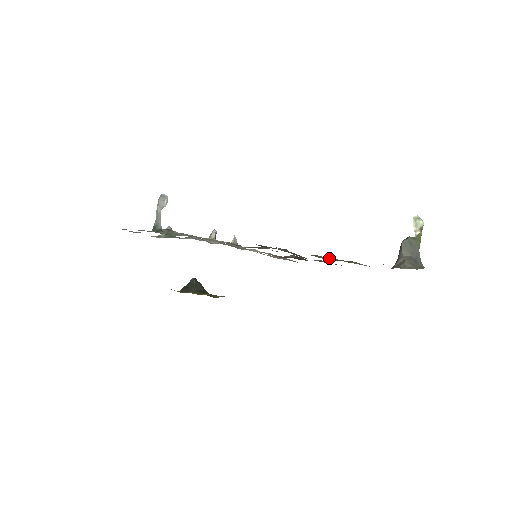
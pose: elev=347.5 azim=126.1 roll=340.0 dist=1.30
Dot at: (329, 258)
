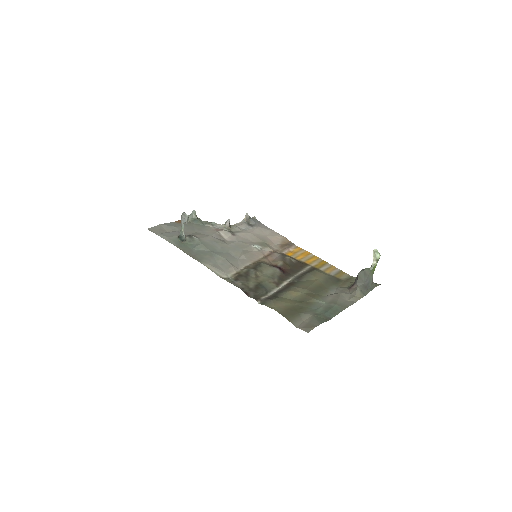
Dot at: (297, 293)
